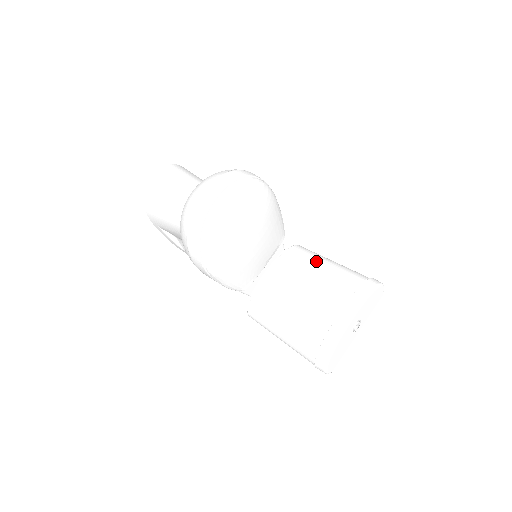
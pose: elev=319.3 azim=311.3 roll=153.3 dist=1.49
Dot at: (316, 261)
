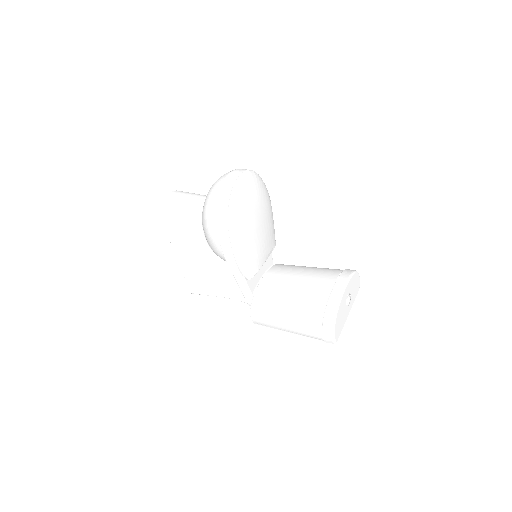
Dot at: (302, 266)
